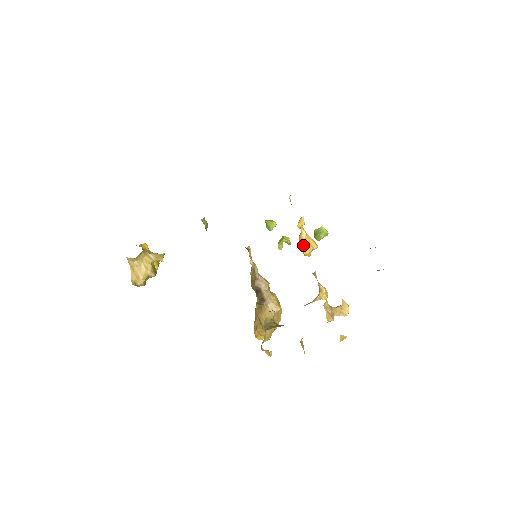
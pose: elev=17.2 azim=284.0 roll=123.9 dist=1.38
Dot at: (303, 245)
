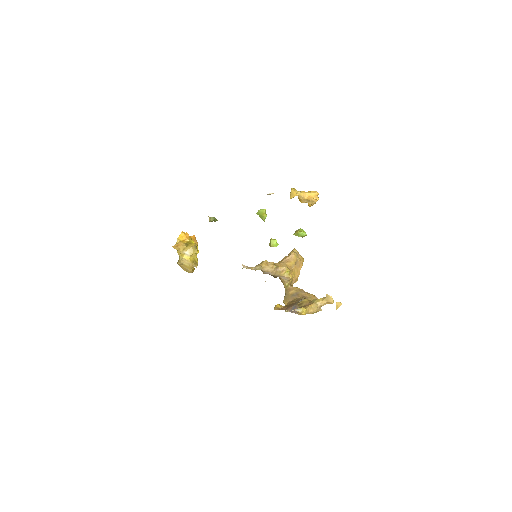
Dot at: occluded
